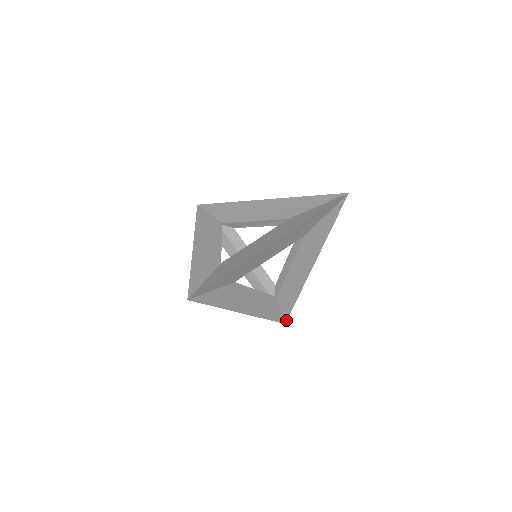
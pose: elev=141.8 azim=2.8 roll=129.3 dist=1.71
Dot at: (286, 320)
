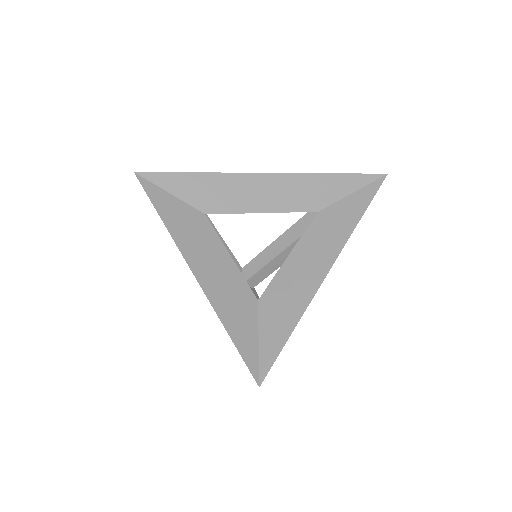
Dot at: occluded
